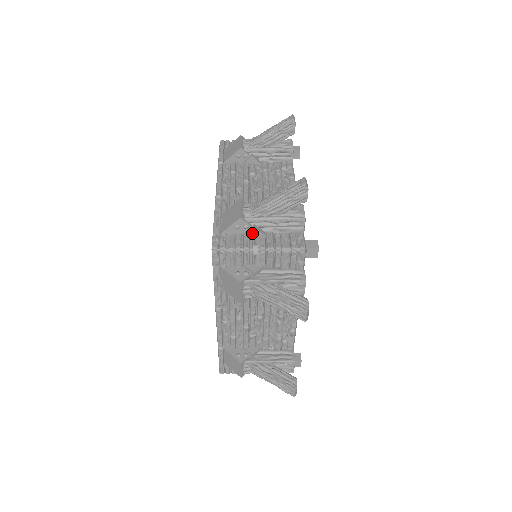
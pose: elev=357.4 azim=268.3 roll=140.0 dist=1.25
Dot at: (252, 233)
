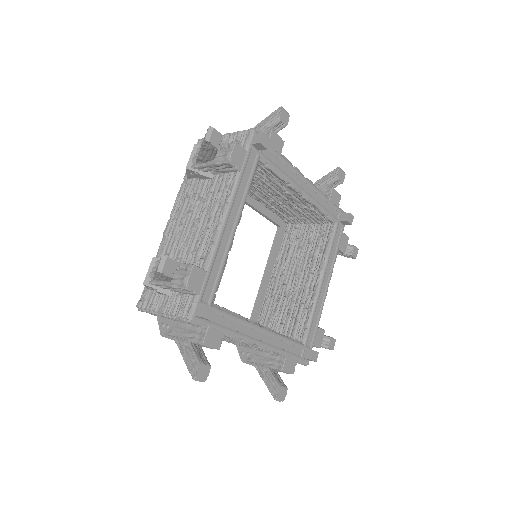
Dot at: (161, 293)
